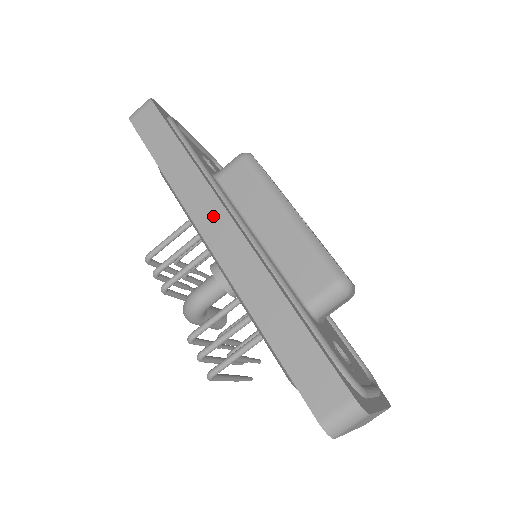
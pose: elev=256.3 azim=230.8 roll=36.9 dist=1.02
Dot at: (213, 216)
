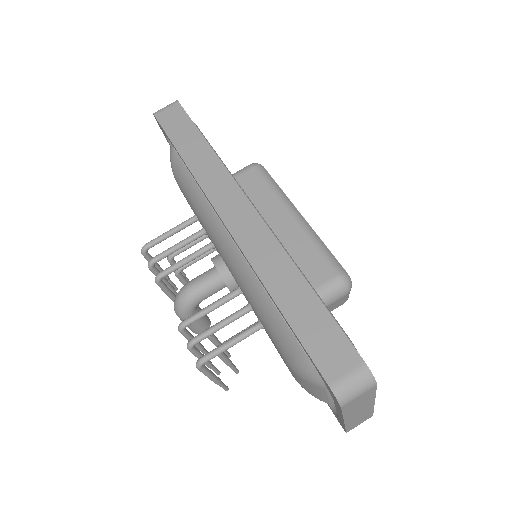
Dot at: (232, 200)
